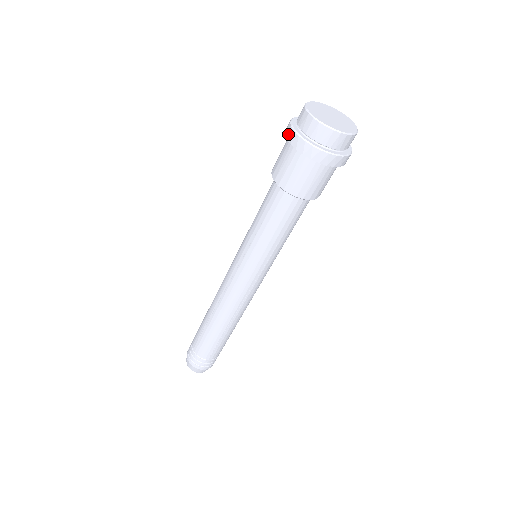
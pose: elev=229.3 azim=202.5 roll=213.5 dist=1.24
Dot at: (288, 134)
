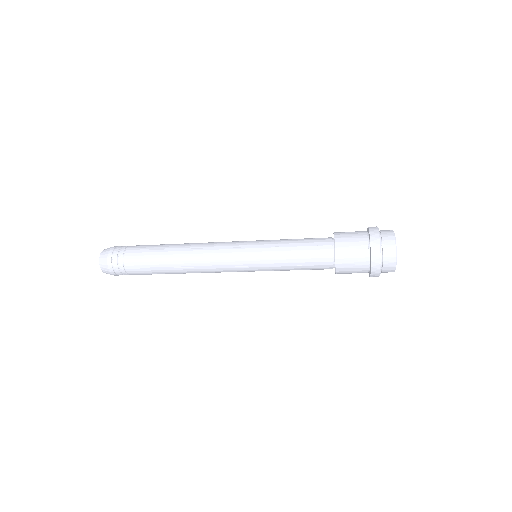
Dot at: (375, 260)
